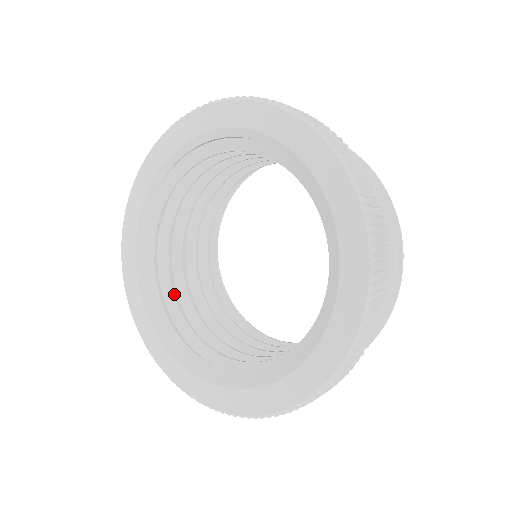
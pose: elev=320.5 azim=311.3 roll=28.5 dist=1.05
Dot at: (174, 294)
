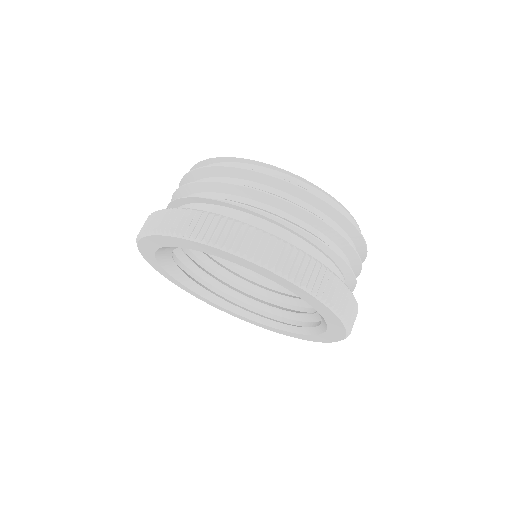
Dot at: (200, 270)
